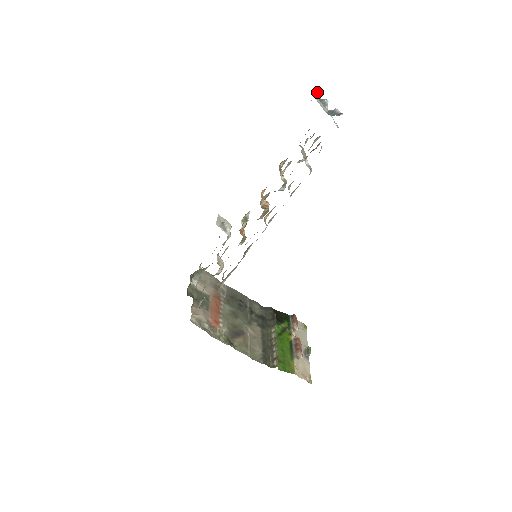
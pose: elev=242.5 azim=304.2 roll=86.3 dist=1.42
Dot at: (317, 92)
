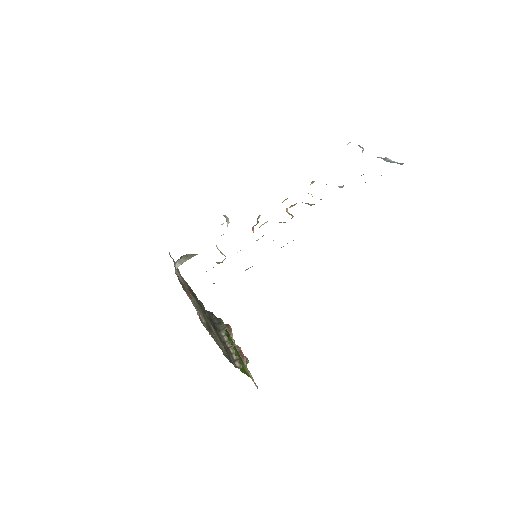
Dot at: occluded
